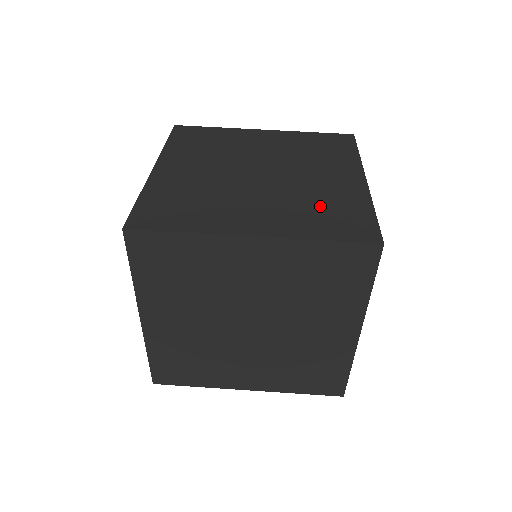
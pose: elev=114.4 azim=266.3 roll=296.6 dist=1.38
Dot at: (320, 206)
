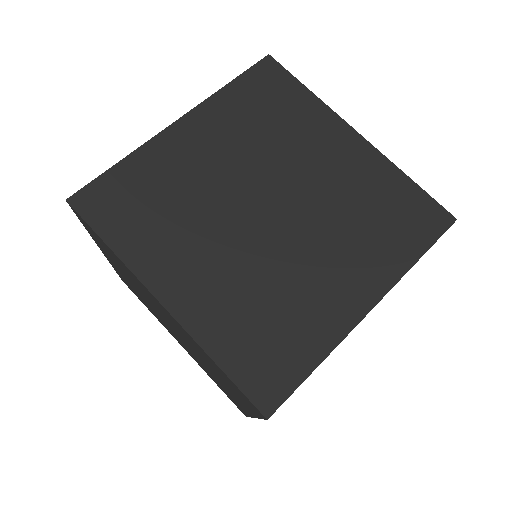
Dot at: (370, 213)
